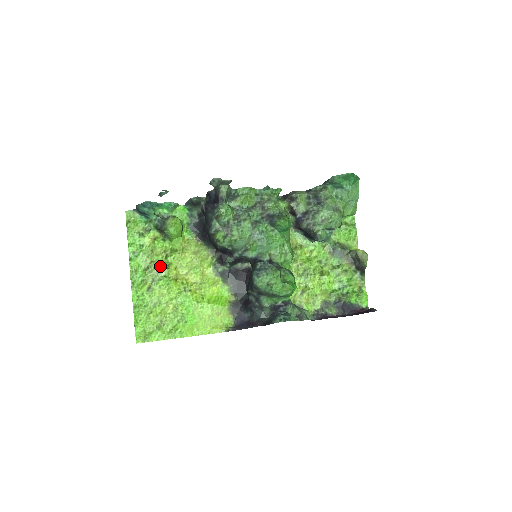
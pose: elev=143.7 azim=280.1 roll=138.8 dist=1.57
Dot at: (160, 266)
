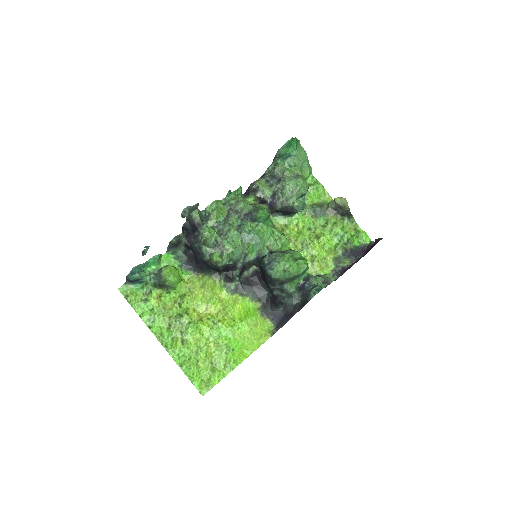
Dot at: (179, 317)
